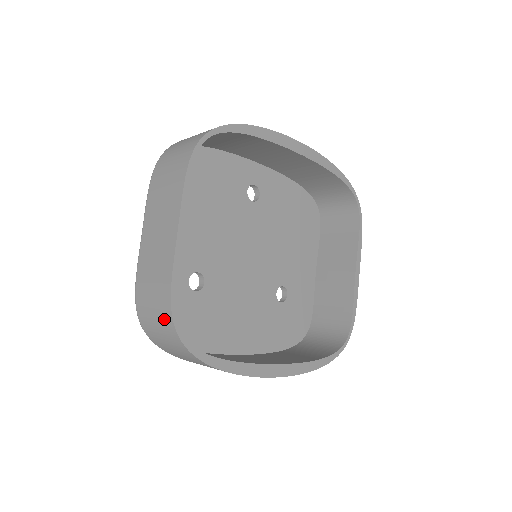
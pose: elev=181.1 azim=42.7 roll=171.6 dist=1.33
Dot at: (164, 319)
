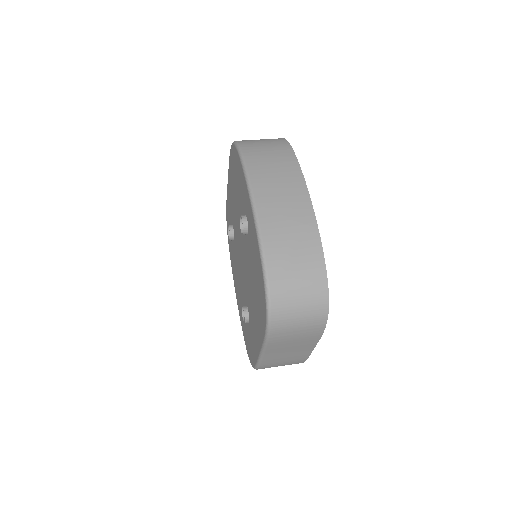
Dot at: occluded
